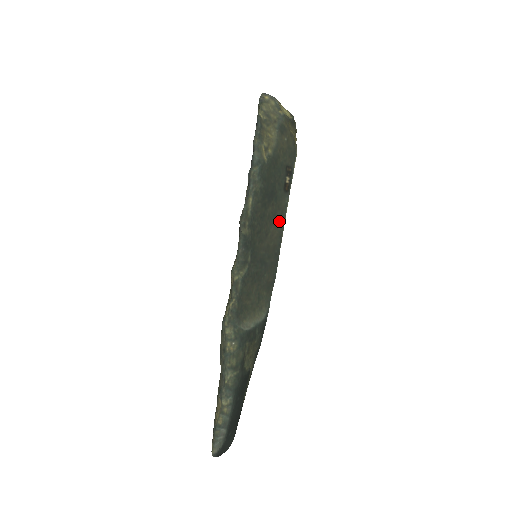
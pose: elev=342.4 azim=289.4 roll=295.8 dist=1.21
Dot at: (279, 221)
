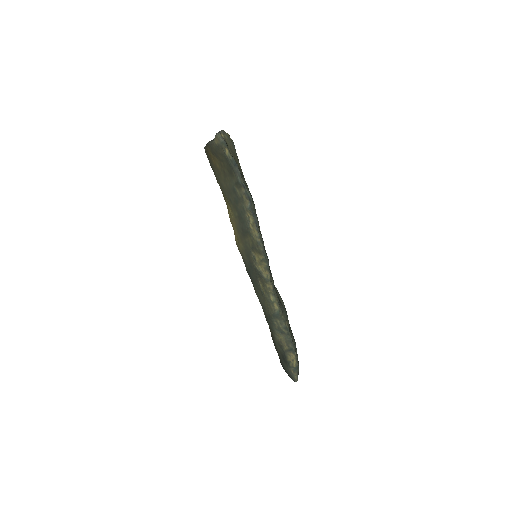
Dot at: occluded
